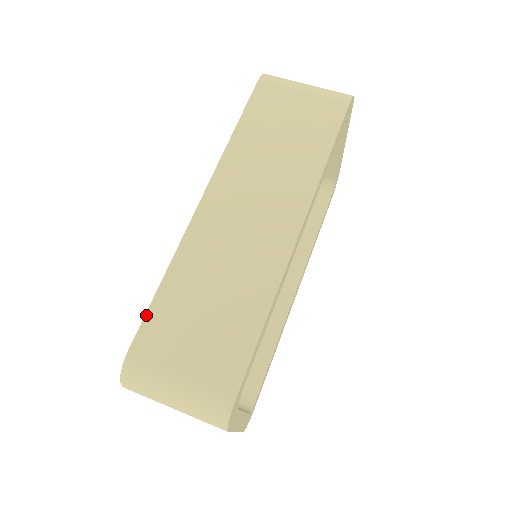
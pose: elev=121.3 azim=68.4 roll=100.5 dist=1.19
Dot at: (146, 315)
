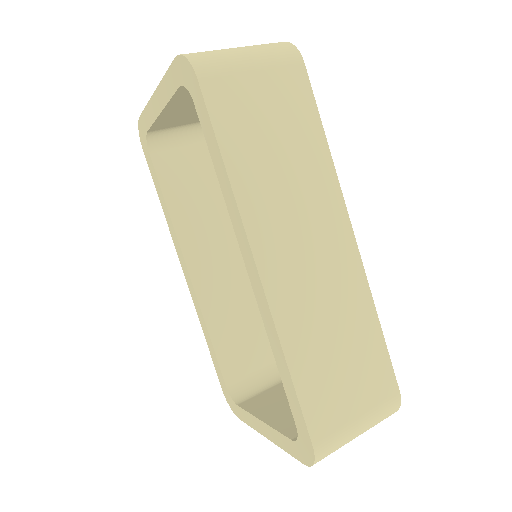
Dot at: (302, 408)
